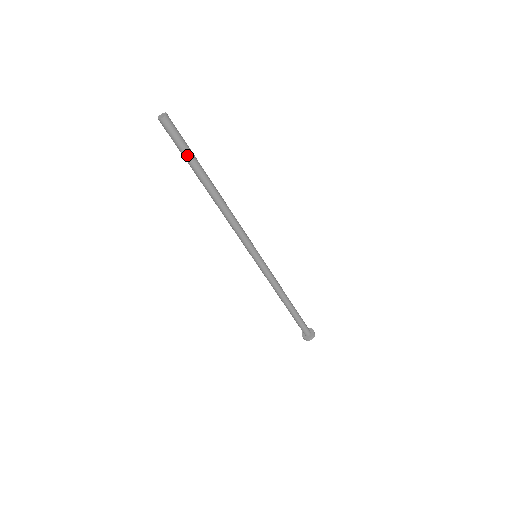
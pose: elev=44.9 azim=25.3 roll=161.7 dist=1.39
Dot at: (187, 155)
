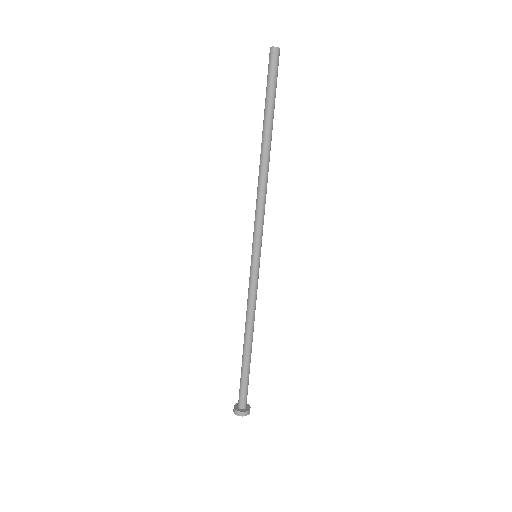
Dot at: (274, 96)
